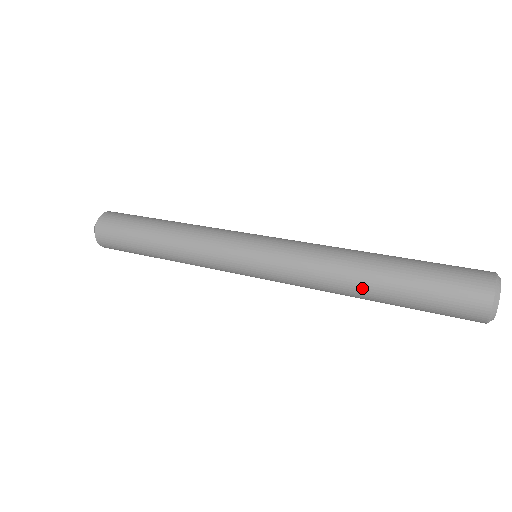
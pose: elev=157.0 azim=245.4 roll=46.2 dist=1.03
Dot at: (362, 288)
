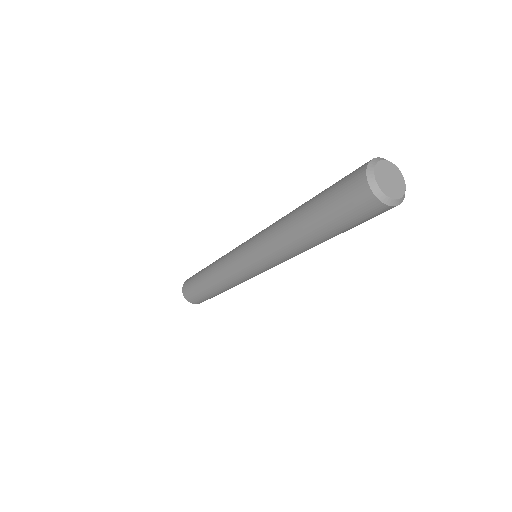
Dot at: (299, 207)
